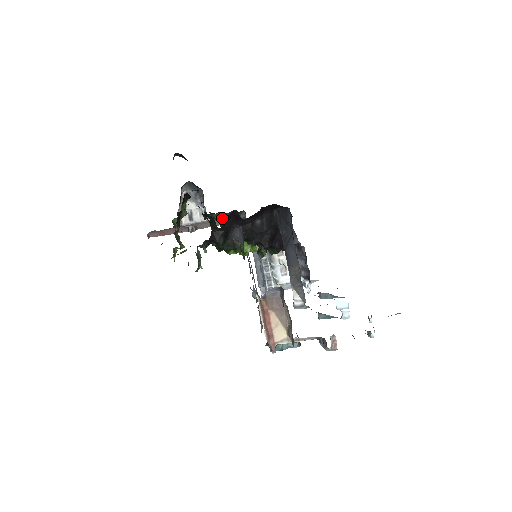
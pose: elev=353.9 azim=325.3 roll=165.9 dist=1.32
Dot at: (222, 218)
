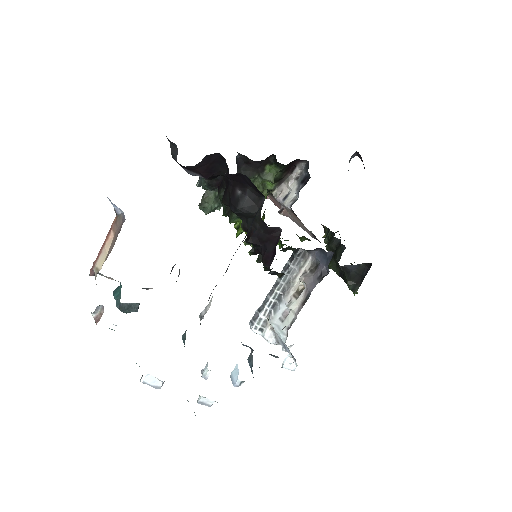
Dot at: occluded
